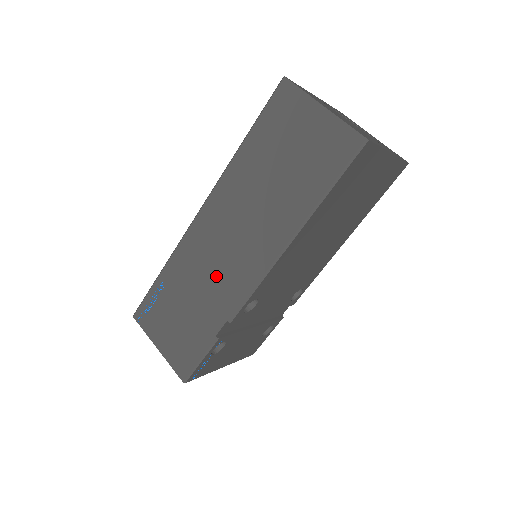
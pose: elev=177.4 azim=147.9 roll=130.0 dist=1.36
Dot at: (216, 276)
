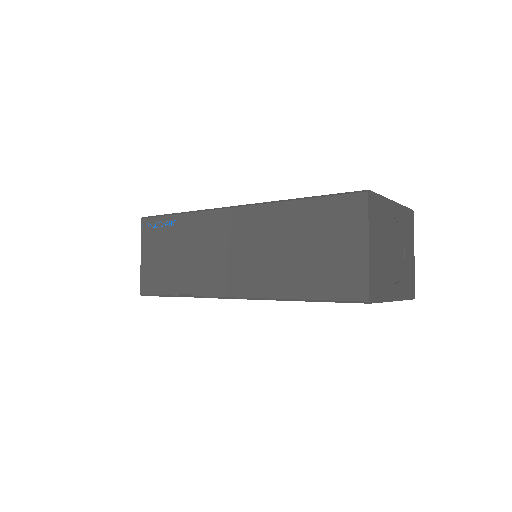
Dot at: (209, 261)
